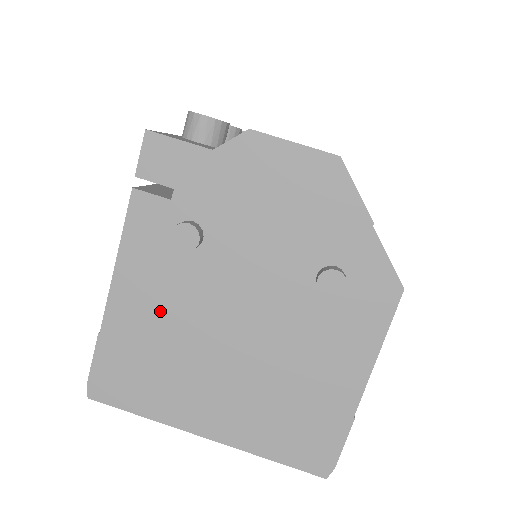
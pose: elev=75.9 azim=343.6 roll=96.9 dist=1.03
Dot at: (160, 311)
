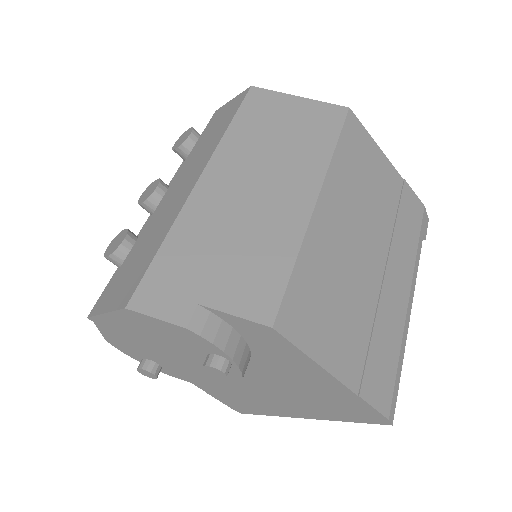
Dot at: occluded
